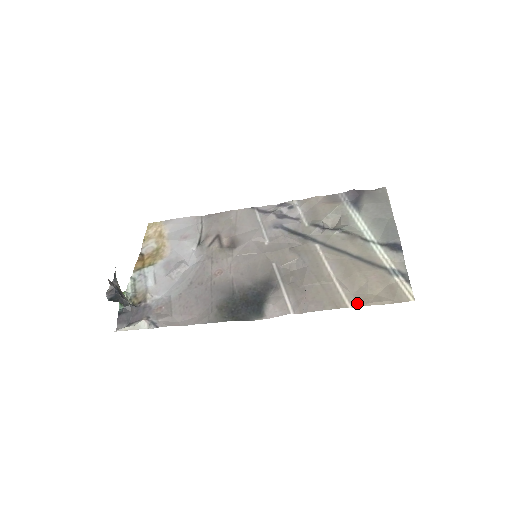
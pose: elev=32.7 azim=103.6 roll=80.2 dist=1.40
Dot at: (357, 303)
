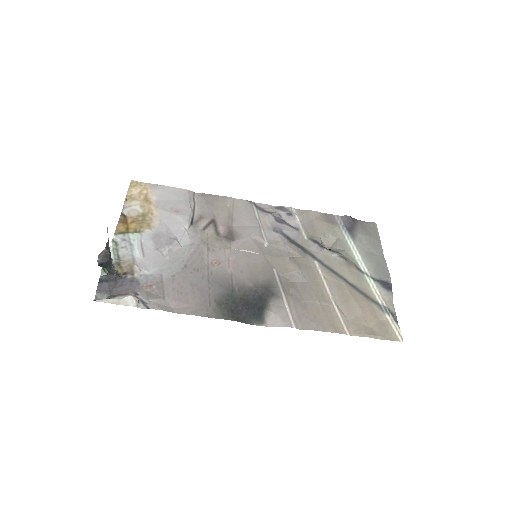
Dot at: (354, 332)
